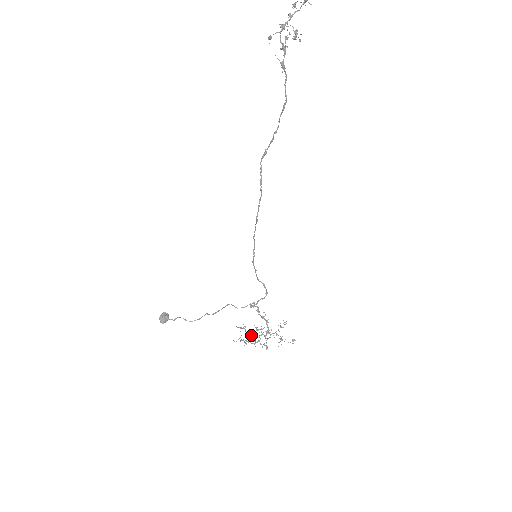
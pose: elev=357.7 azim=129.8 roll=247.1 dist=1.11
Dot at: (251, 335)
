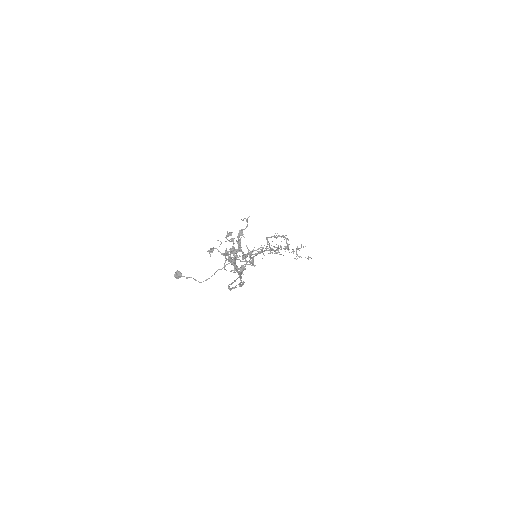
Dot at: (268, 253)
